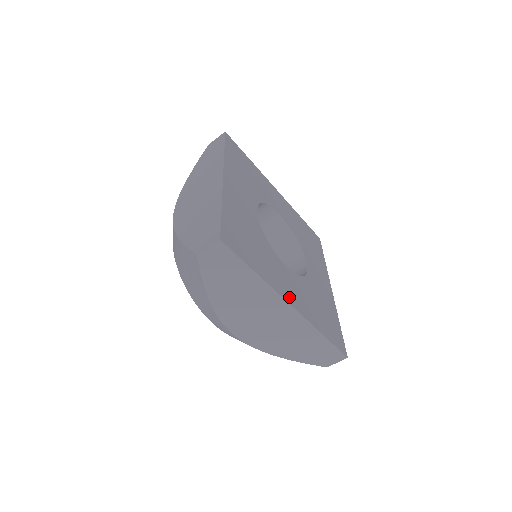
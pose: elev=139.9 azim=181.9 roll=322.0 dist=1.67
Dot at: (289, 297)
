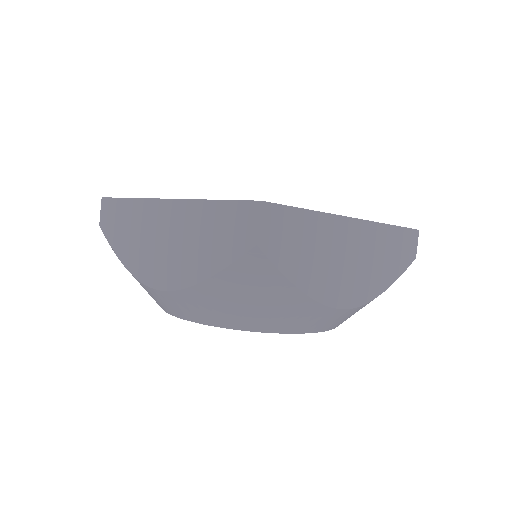
Dot at: occluded
